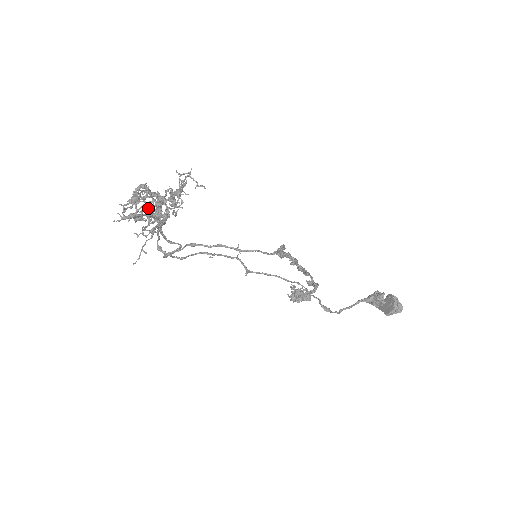
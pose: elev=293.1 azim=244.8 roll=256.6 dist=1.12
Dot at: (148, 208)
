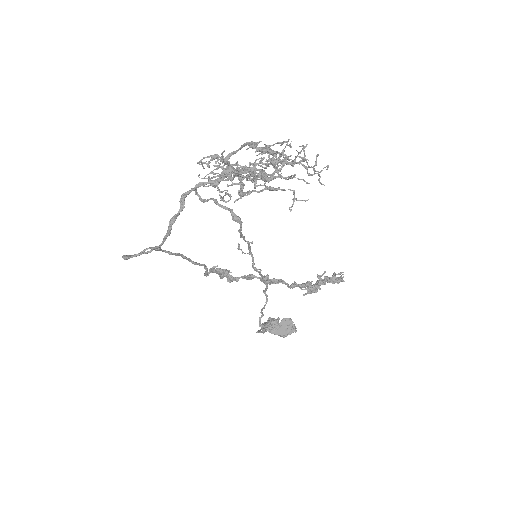
Dot at: (277, 163)
